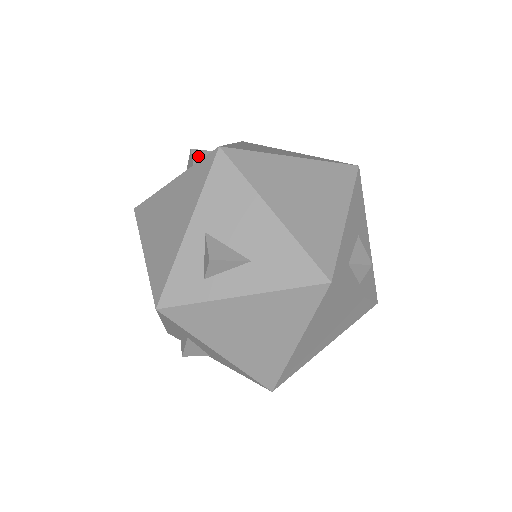
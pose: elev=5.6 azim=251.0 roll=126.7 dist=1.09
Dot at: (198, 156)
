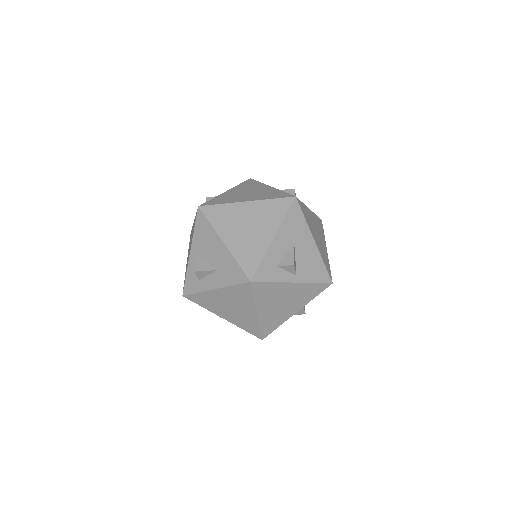
Dot at: occluded
